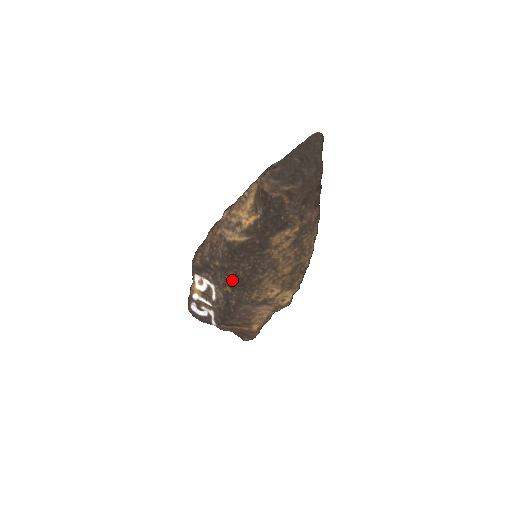
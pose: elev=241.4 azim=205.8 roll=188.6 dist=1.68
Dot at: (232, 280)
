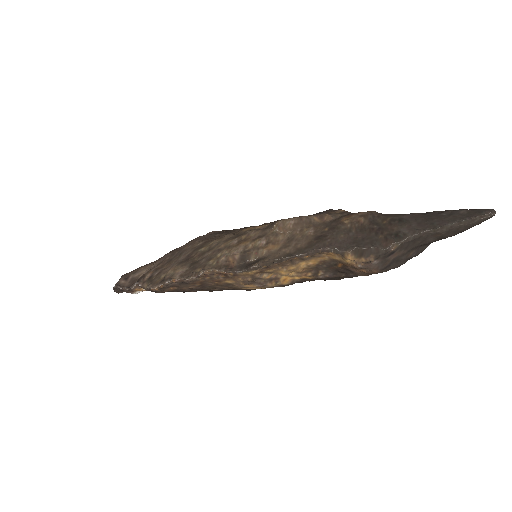
Dot at: occluded
